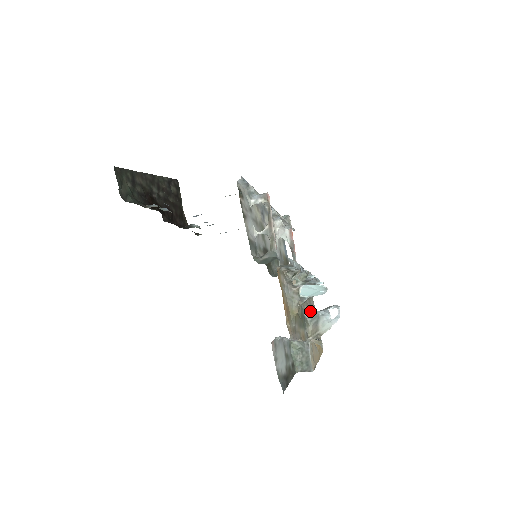
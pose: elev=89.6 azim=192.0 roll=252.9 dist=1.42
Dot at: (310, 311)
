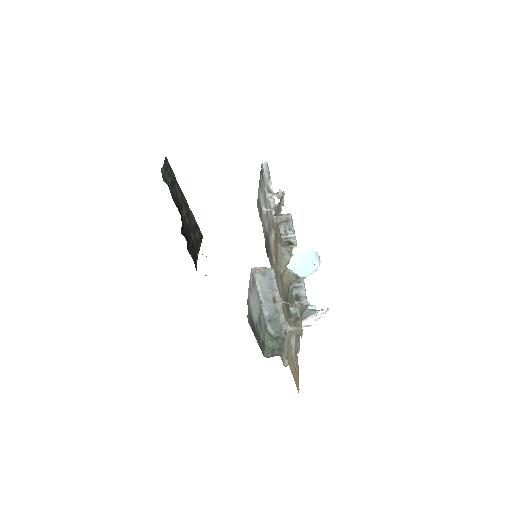
Dot at: occluded
